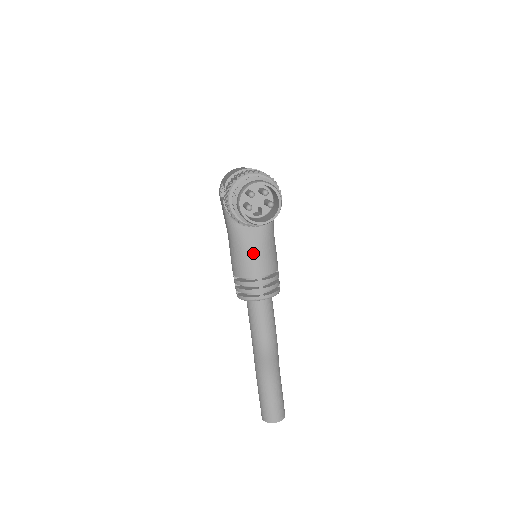
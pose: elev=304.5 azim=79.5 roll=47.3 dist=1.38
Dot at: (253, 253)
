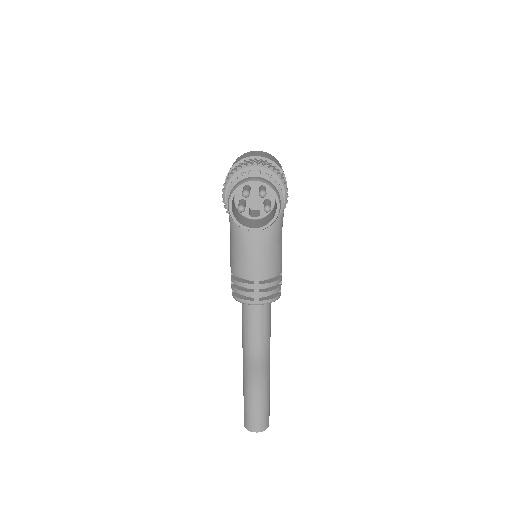
Dot at: (253, 252)
